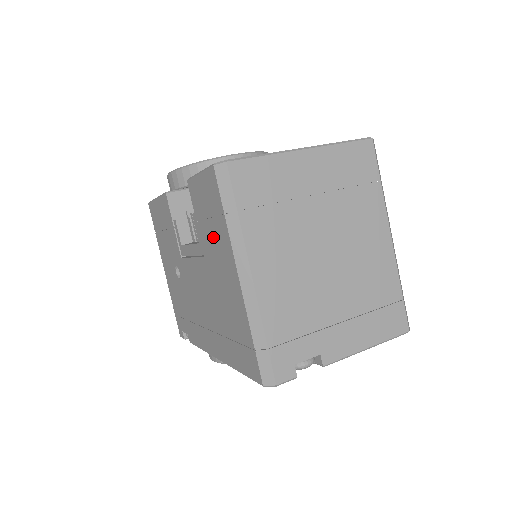
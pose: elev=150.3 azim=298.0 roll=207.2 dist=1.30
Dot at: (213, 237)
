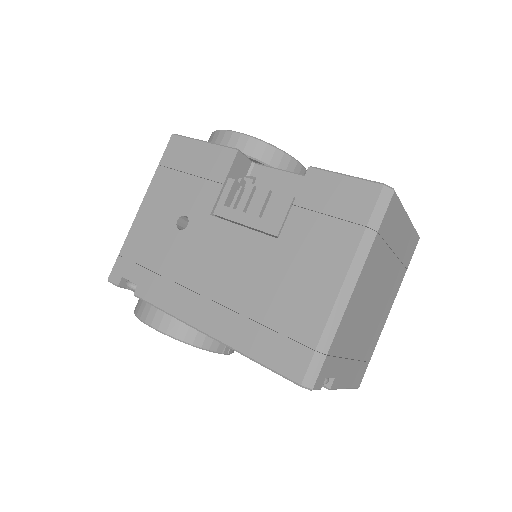
Dot at: (320, 232)
